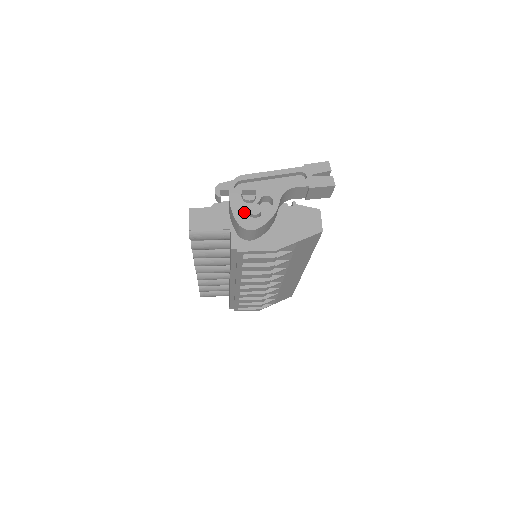
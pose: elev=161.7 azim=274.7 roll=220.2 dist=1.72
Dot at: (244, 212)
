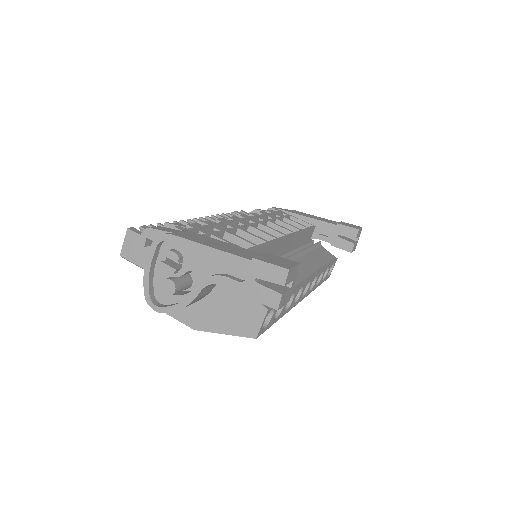
Dot at: (161, 280)
